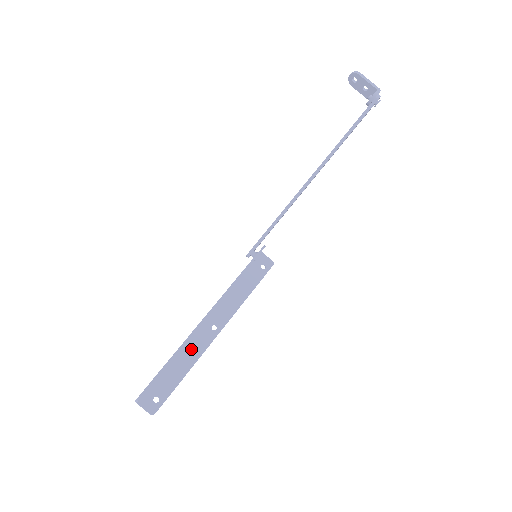
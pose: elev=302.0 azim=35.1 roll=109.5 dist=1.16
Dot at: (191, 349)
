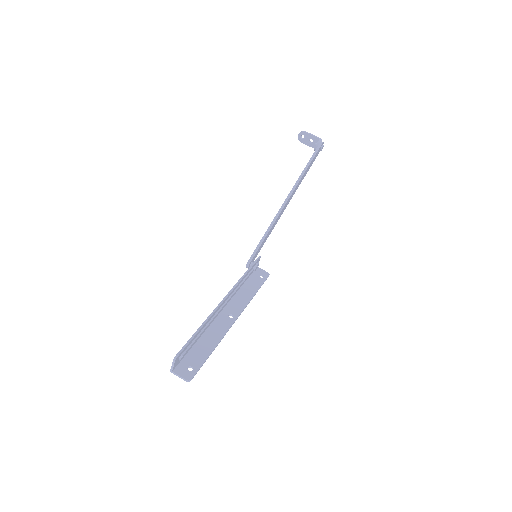
Dot at: (214, 331)
